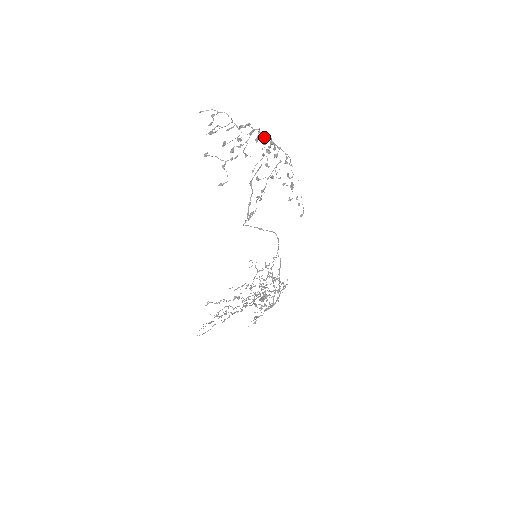
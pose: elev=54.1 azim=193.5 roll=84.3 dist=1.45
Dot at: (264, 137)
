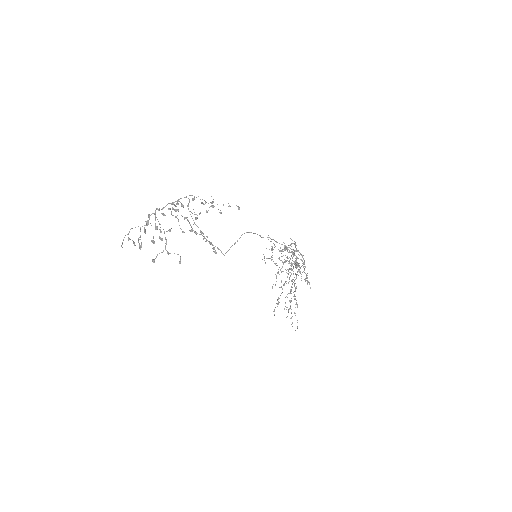
Dot at: occluded
